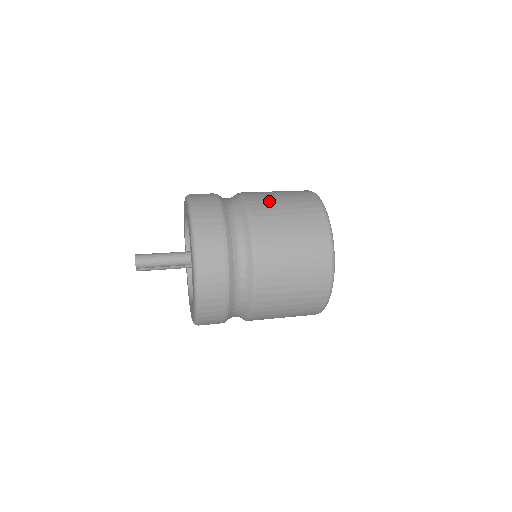
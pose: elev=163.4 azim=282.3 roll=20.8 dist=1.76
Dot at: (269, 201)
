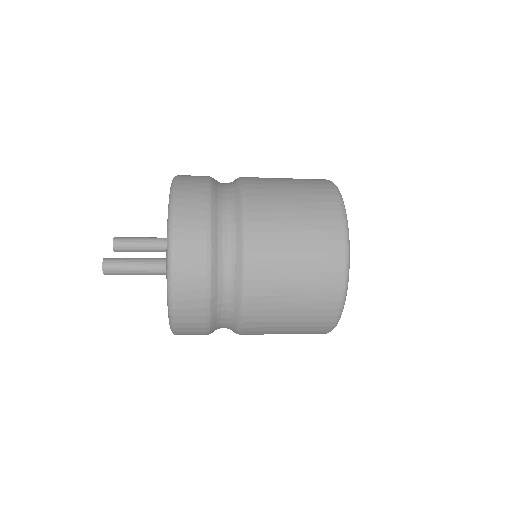
Dot at: (275, 214)
